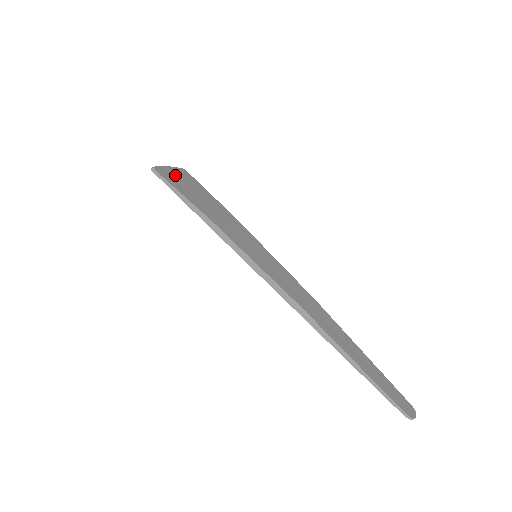
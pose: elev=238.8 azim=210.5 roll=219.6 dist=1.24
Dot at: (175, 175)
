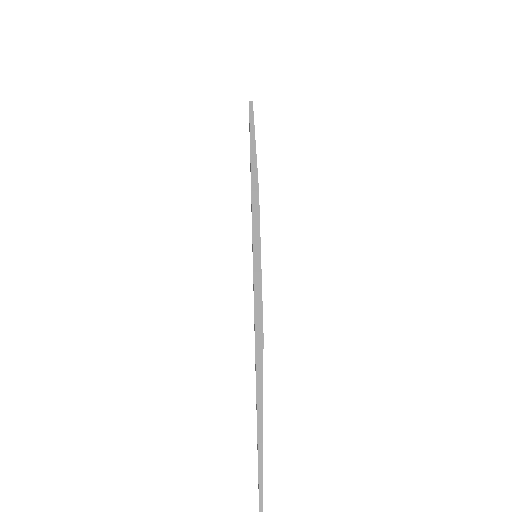
Dot at: occluded
